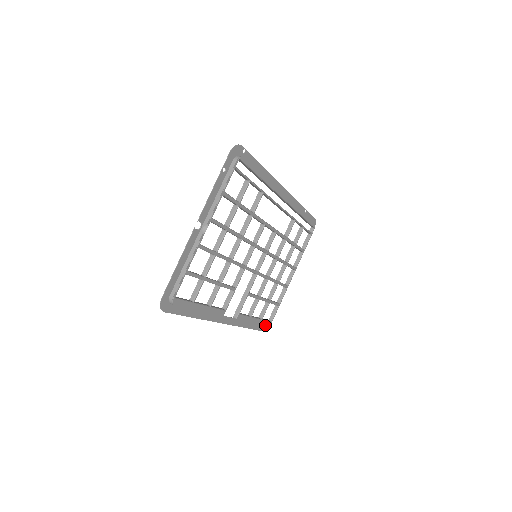
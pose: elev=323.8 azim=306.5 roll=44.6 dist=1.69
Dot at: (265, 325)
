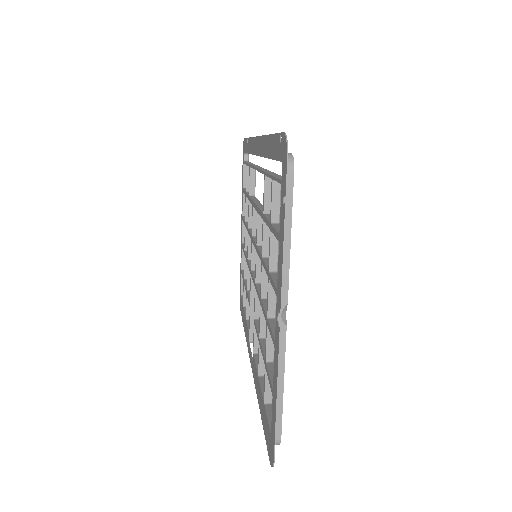
Dot at: occluded
